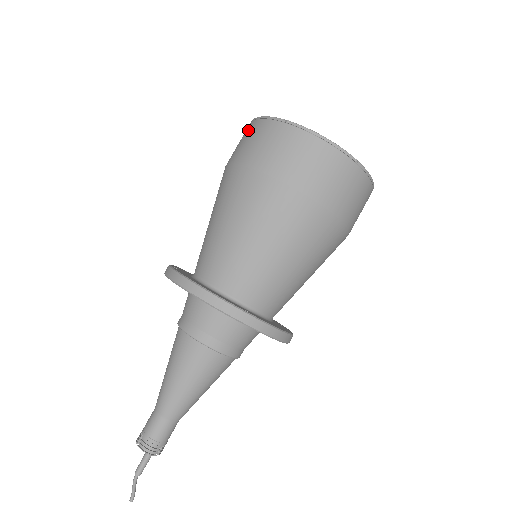
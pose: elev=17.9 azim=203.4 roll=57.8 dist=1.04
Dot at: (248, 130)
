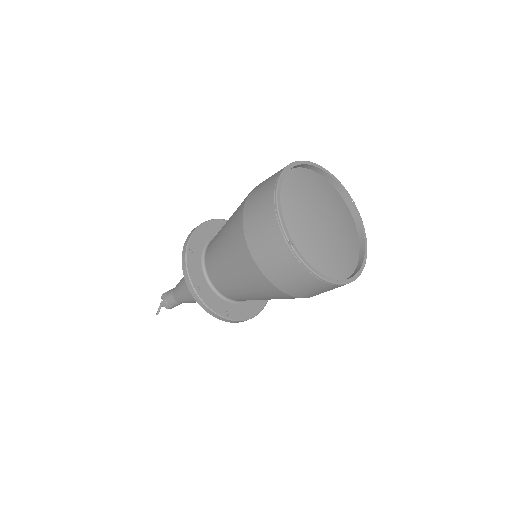
Dot at: (266, 204)
